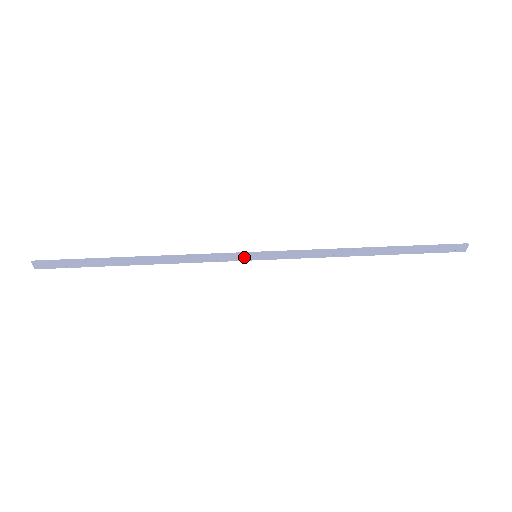
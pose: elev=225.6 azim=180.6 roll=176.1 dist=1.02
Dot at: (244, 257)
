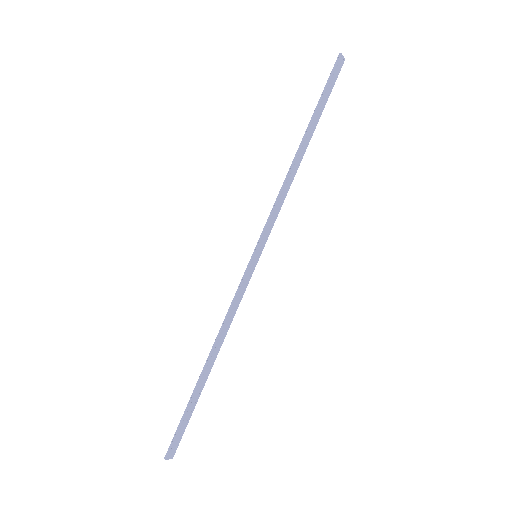
Dot at: (252, 267)
